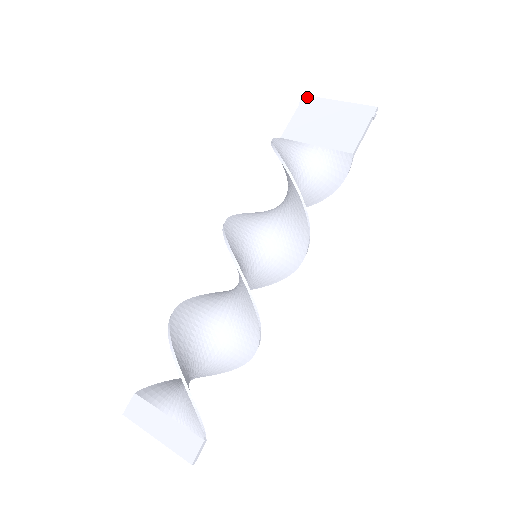
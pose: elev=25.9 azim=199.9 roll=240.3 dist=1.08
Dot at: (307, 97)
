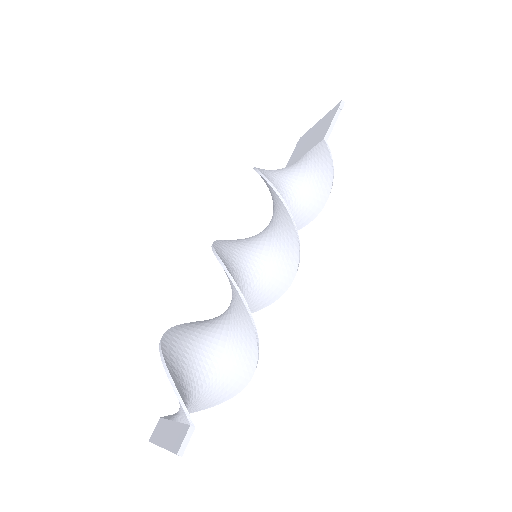
Dot at: (301, 137)
